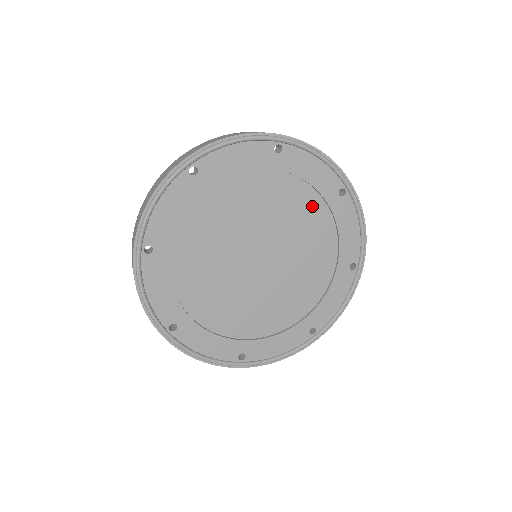
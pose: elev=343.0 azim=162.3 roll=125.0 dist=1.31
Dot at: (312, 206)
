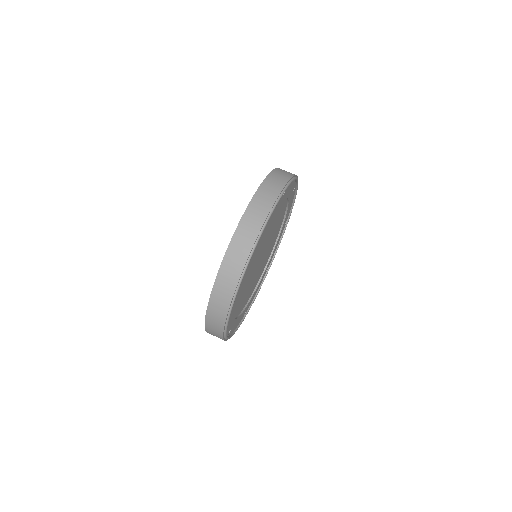
Dot at: occluded
